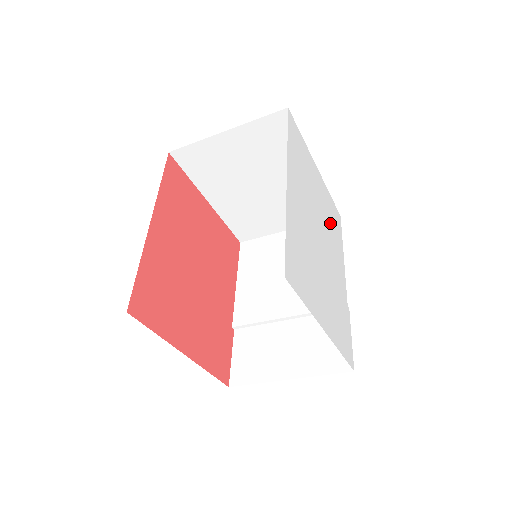
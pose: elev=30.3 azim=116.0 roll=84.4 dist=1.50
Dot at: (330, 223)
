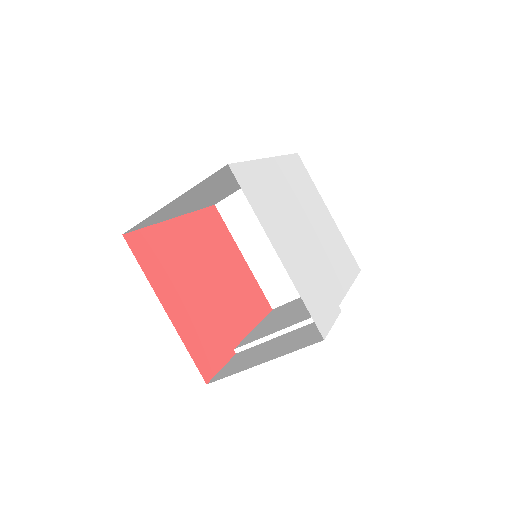
Dot at: (334, 247)
